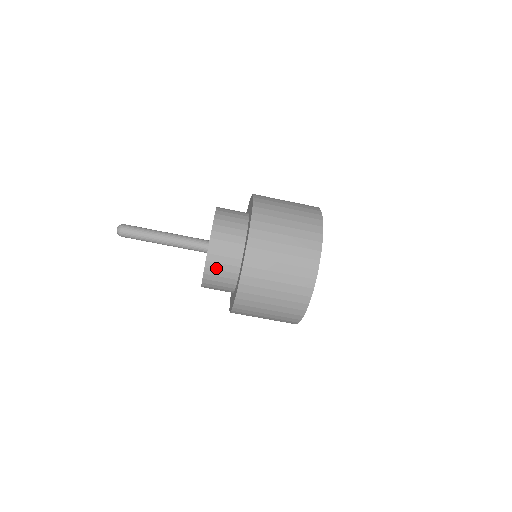
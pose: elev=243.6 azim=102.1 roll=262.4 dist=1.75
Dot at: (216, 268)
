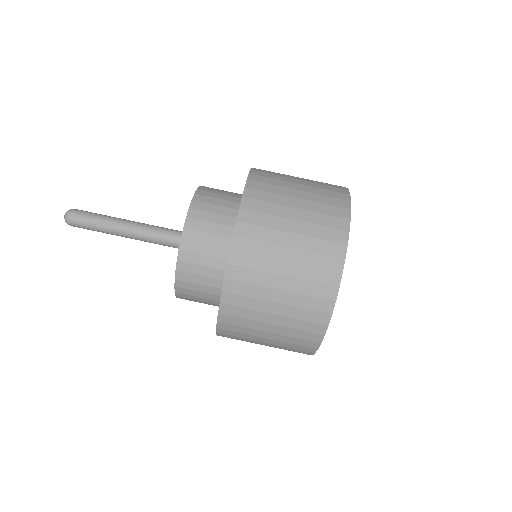
Dot at: (206, 209)
